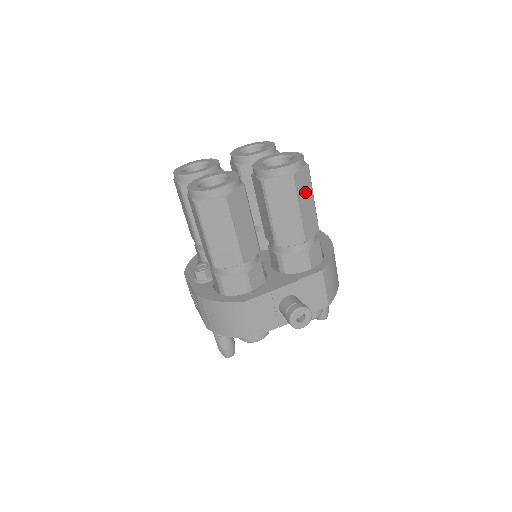
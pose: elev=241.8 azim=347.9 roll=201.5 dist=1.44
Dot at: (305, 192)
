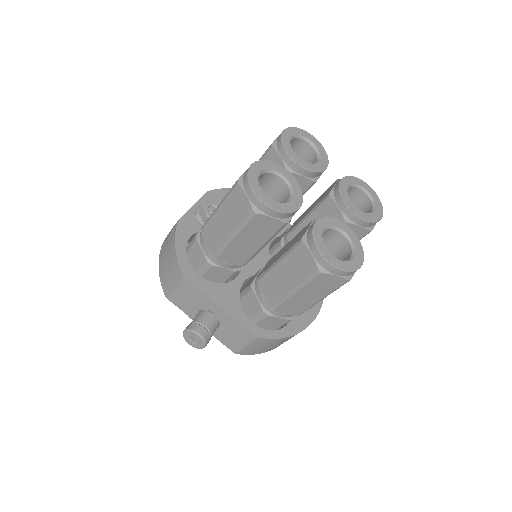
Dot at: (319, 289)
